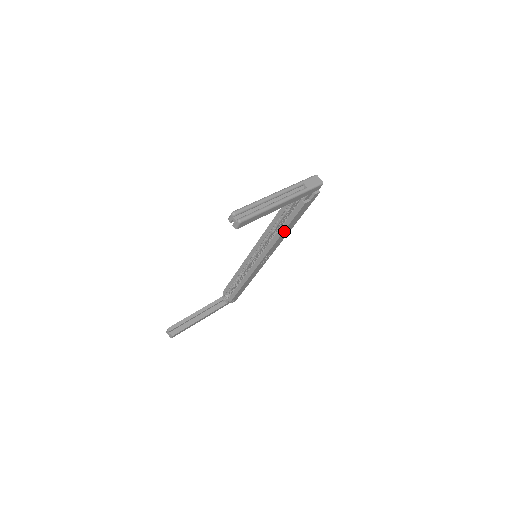
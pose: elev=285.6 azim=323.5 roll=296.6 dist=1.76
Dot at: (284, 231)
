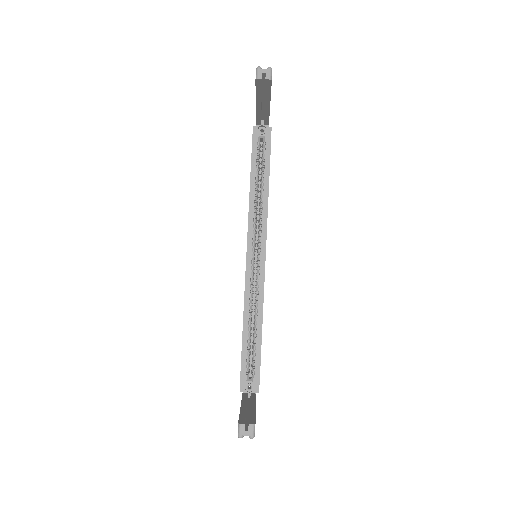
Dot at: (268, 188)
